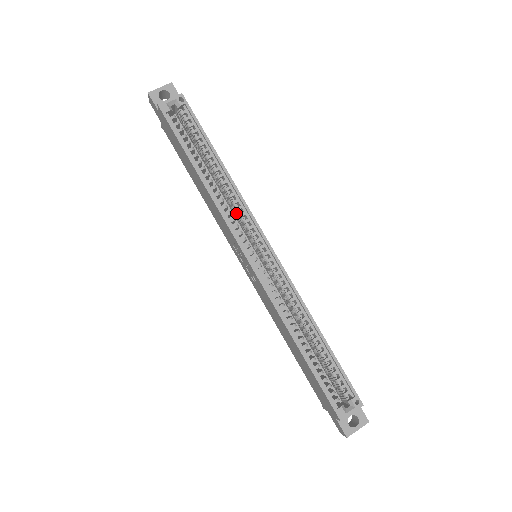
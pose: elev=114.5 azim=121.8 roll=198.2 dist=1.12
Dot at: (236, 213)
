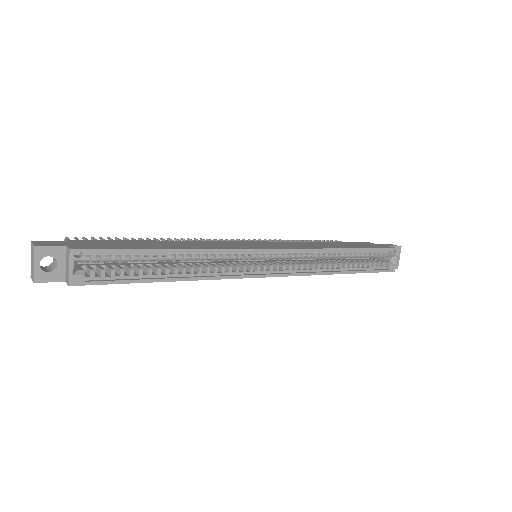
Dot at: (224, 260)
